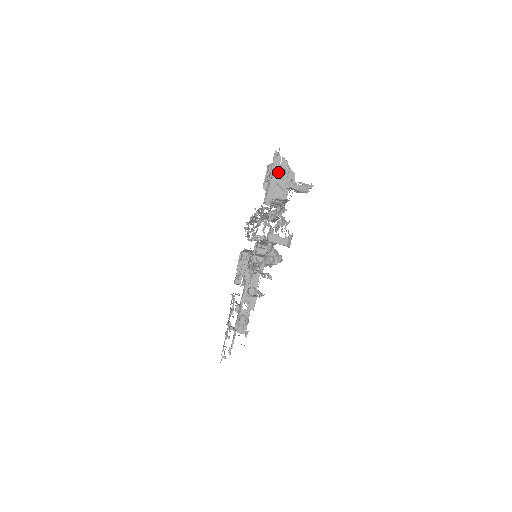
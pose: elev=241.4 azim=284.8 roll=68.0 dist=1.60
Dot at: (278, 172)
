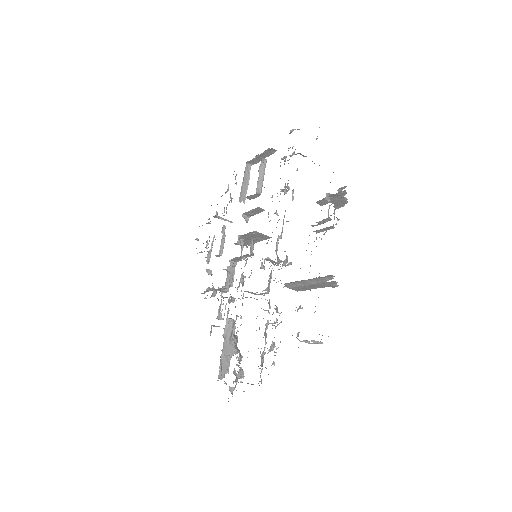
Dot at: (317, 283)
